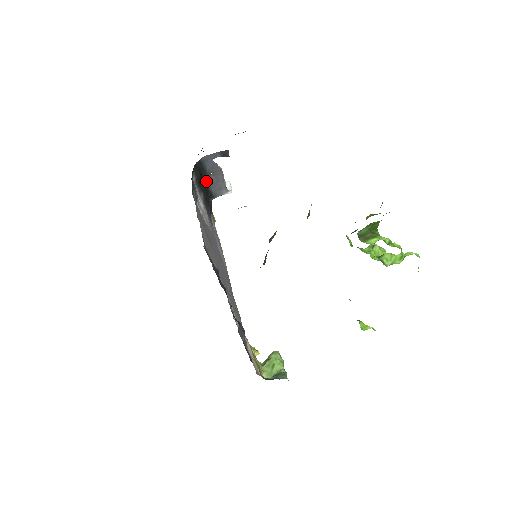
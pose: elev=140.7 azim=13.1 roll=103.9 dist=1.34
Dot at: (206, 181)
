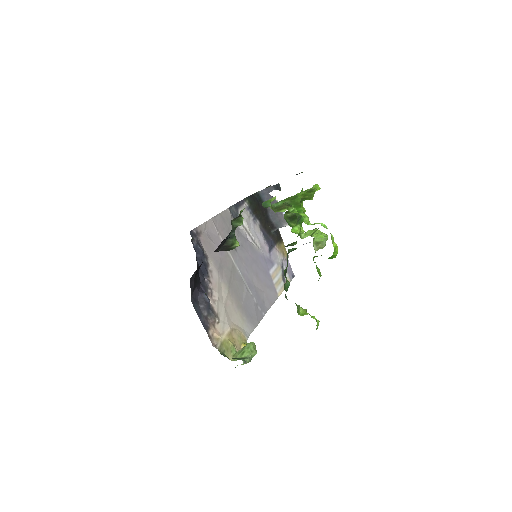
Dot at: (265, 212)
